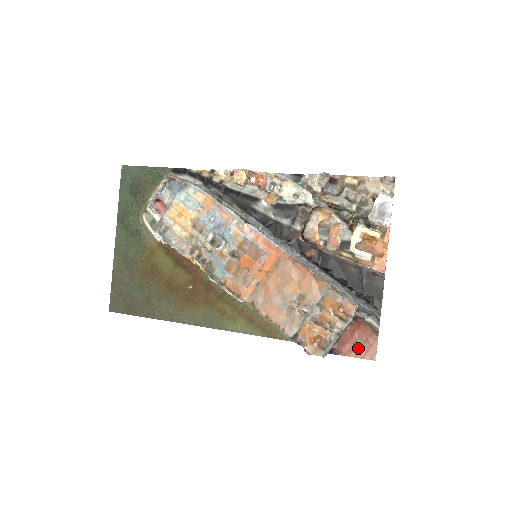
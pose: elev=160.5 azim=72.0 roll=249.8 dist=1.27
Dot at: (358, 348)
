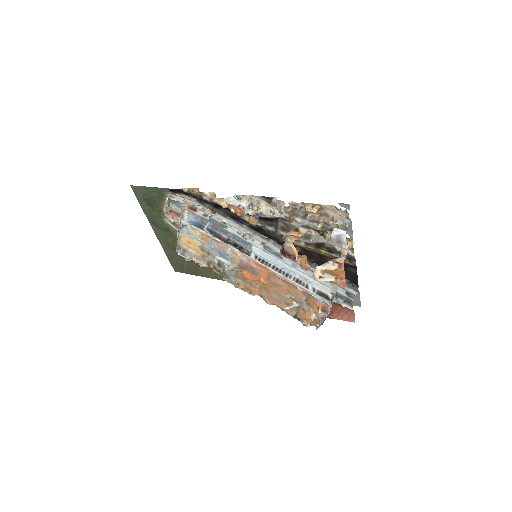
Dot at: (342, 316)
